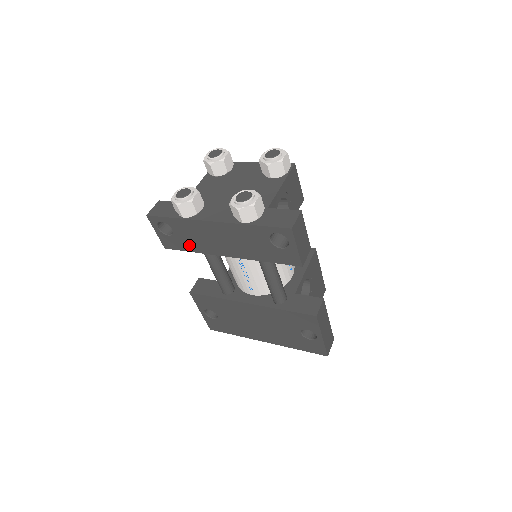
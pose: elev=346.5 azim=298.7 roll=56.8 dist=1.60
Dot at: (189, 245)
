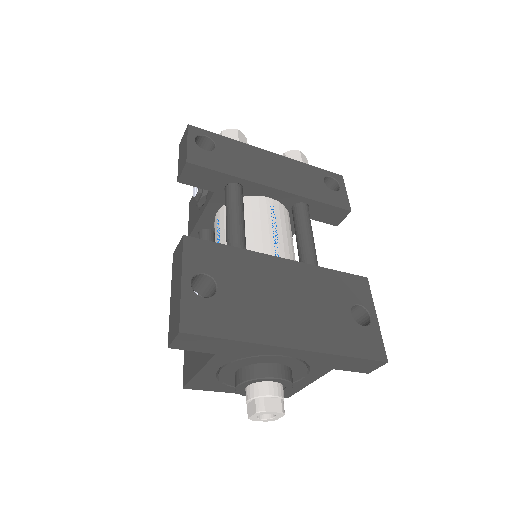
Dot at: (229, 166)
